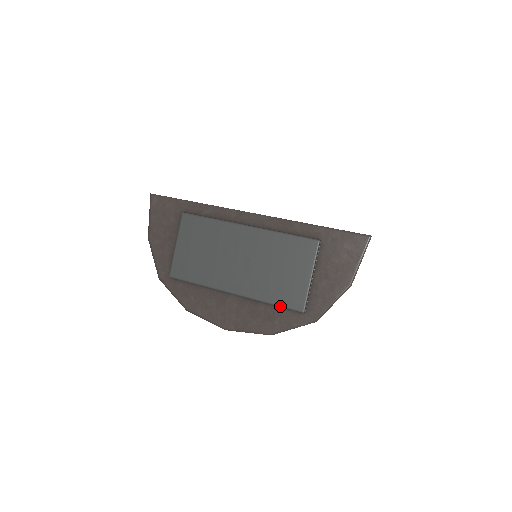
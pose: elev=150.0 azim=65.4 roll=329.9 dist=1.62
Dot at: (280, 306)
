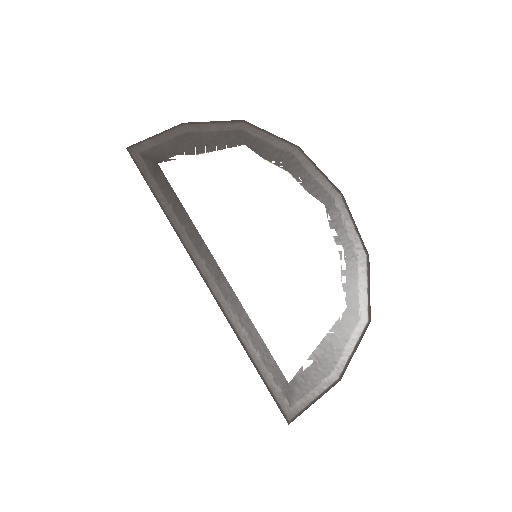
Dot at: occluded
